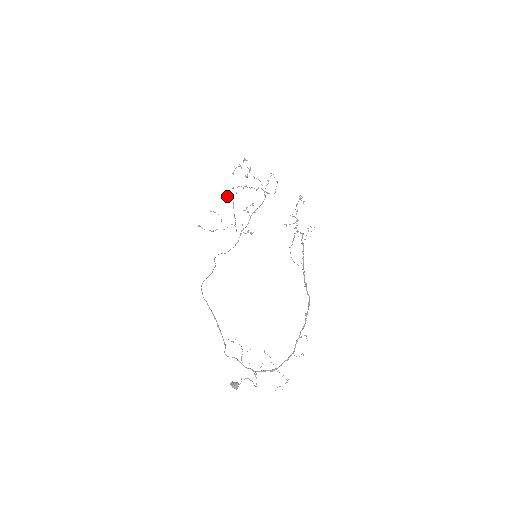
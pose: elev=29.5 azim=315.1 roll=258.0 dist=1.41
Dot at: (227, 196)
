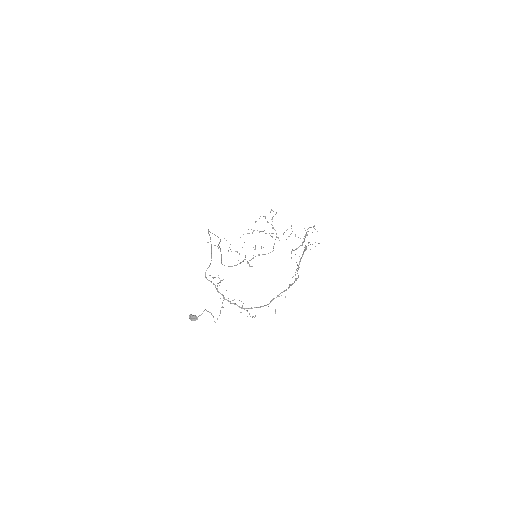
Dot at: occluded
